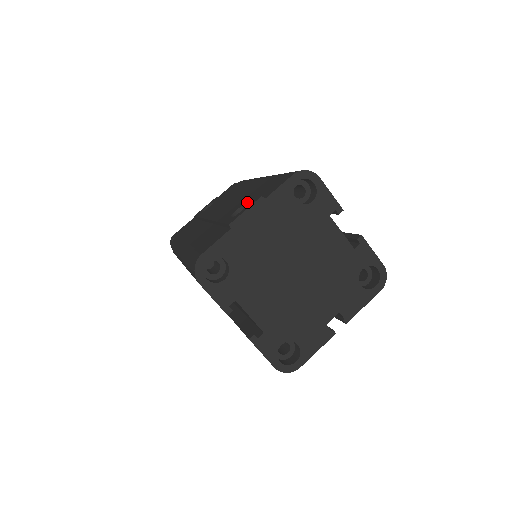
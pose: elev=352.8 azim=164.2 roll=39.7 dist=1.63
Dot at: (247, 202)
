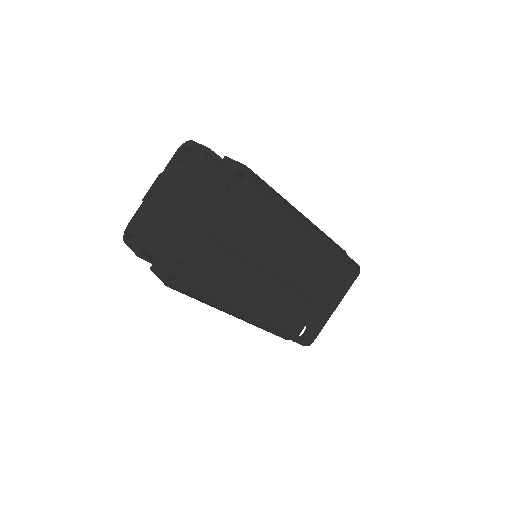
Dot at: occluded
